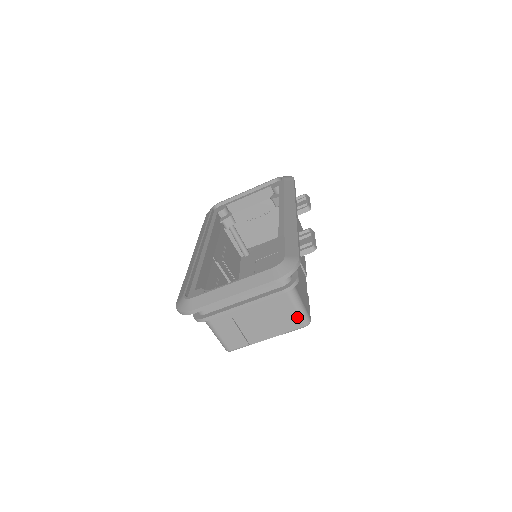
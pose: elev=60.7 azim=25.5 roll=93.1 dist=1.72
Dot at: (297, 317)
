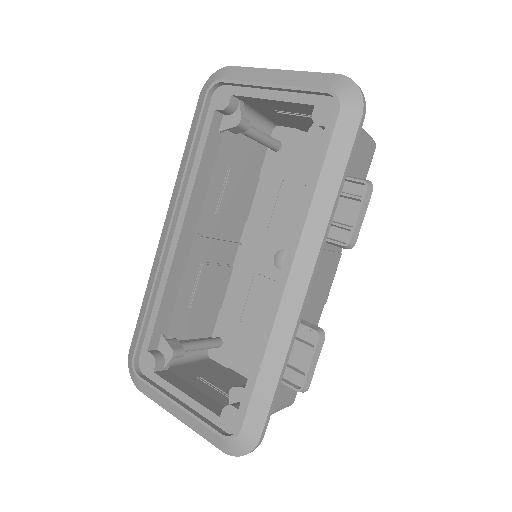
Dot at: occluded
